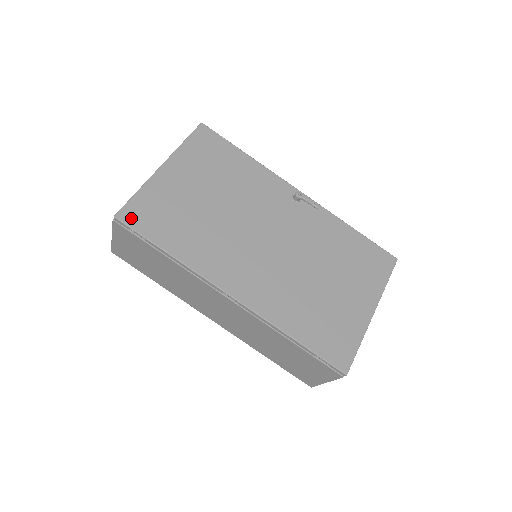
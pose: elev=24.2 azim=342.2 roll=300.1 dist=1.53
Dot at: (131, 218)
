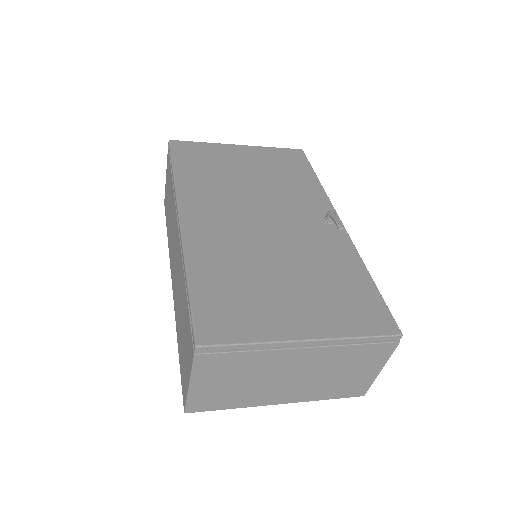
Dot at: (178, 146)
